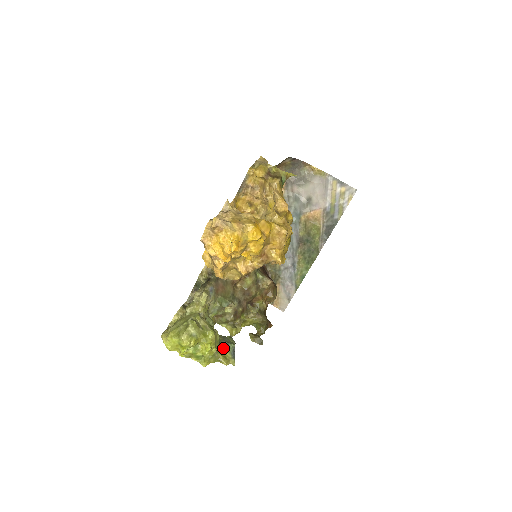
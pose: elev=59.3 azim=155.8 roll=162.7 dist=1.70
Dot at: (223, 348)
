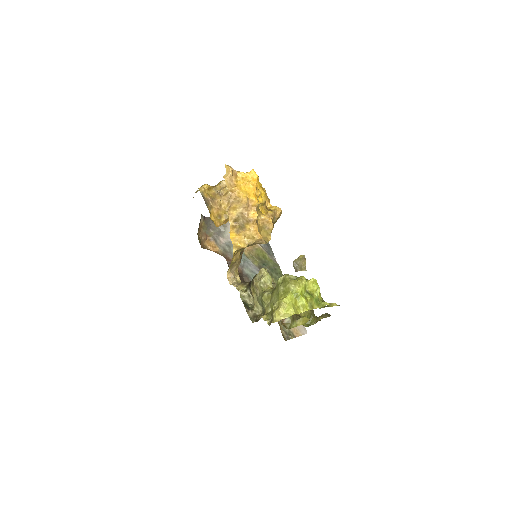
Dot at: occluded
